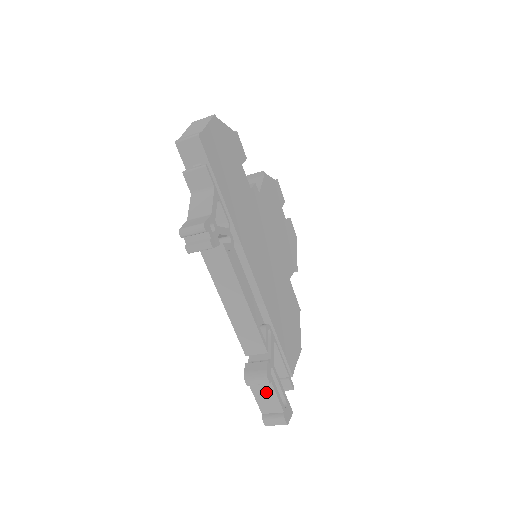
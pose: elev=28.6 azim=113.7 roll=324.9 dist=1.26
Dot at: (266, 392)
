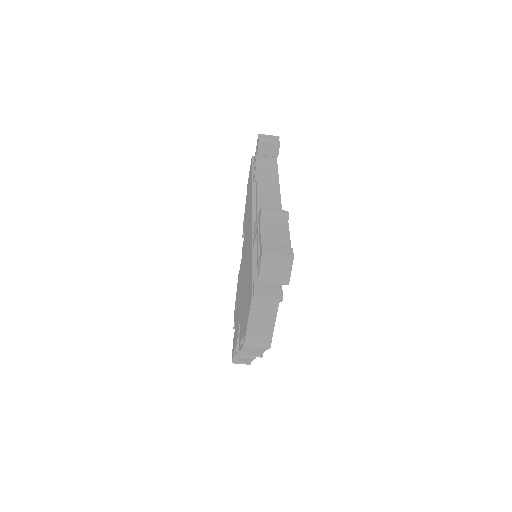
Dot at: (278, 228)
